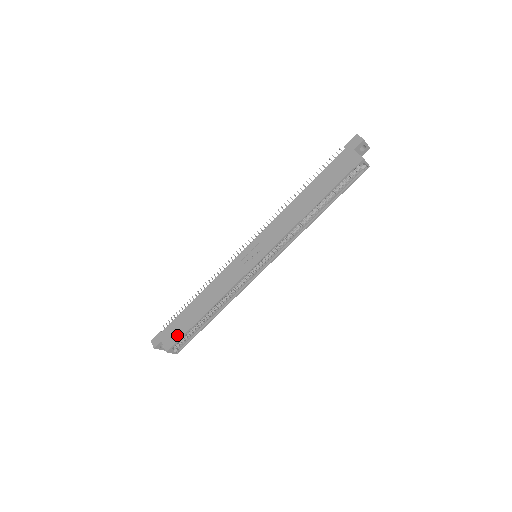
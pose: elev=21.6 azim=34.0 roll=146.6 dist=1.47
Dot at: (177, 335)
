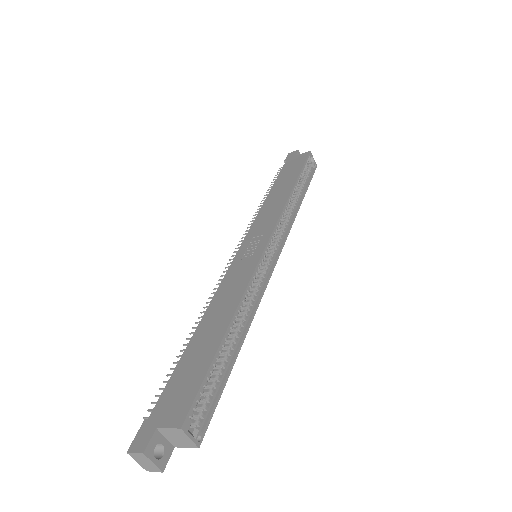
Dot at: (189, 389)
